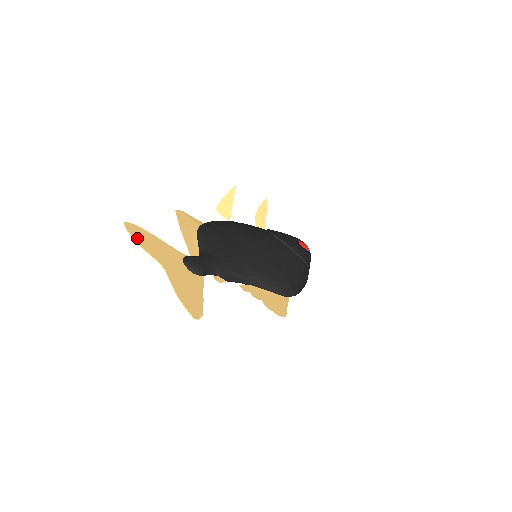
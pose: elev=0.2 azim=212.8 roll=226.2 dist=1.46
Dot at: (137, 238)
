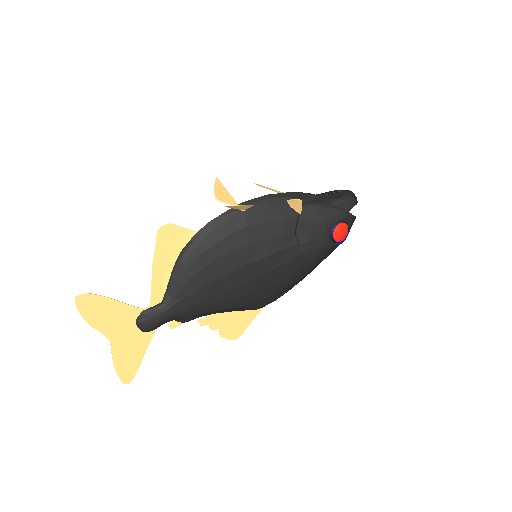
Dot at: (87, 314)
